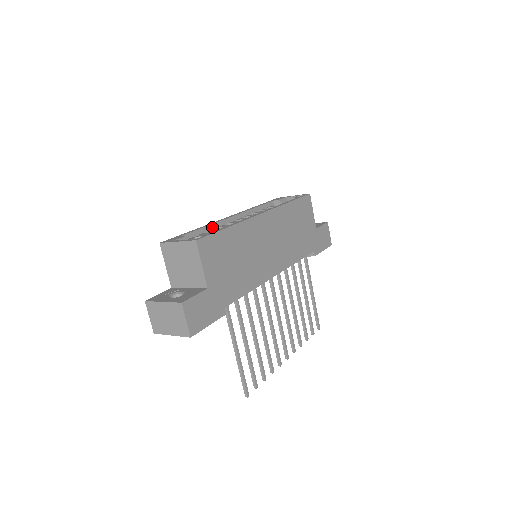
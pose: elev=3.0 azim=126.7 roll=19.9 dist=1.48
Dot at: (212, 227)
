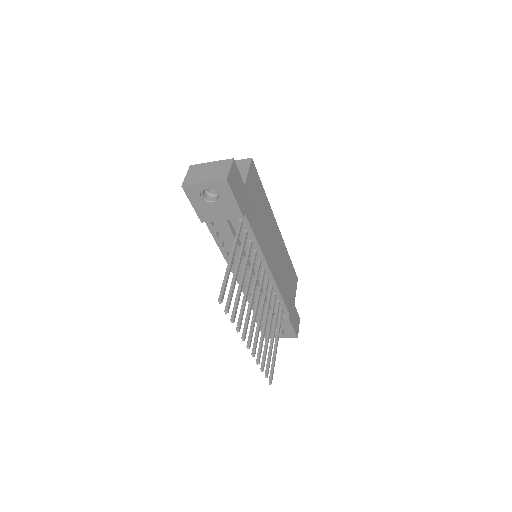
Dot at: occluded
